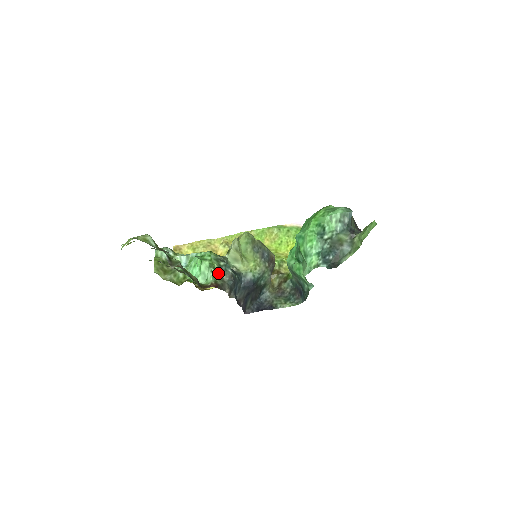
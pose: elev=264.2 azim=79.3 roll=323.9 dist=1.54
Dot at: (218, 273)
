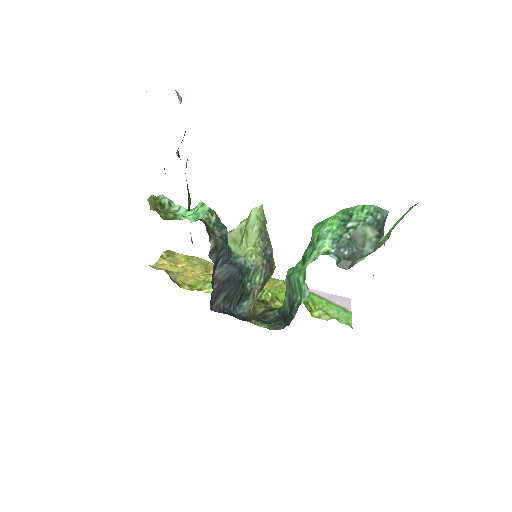
Dot at: (213, 223)
